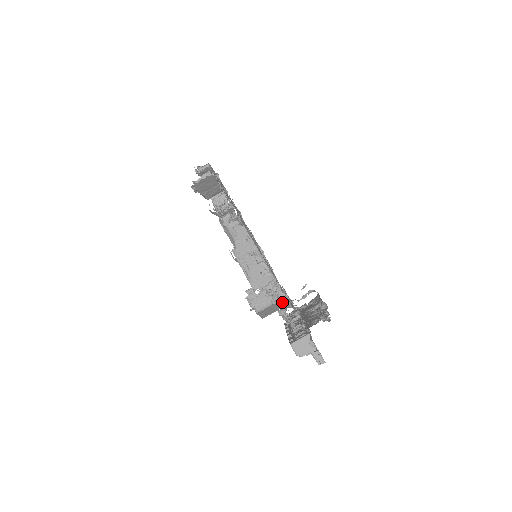
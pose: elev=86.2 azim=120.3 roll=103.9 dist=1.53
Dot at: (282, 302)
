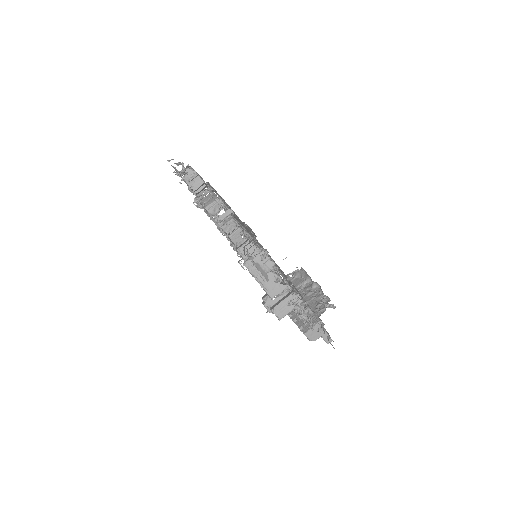
Dot at: occluded
